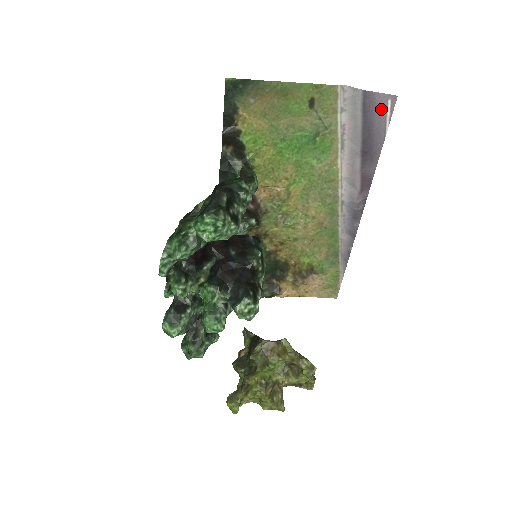
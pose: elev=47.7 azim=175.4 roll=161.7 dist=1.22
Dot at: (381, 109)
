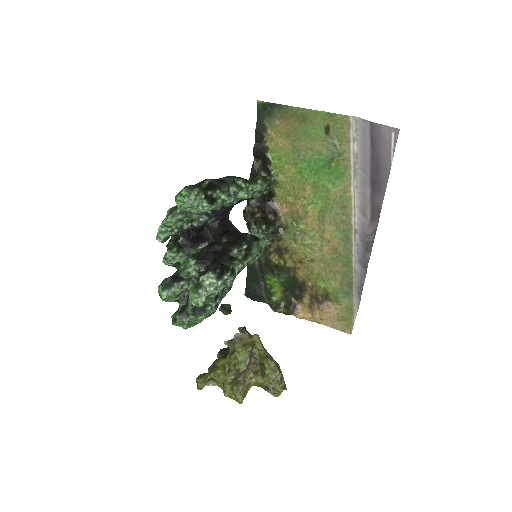
Dot at: (386, 141)
